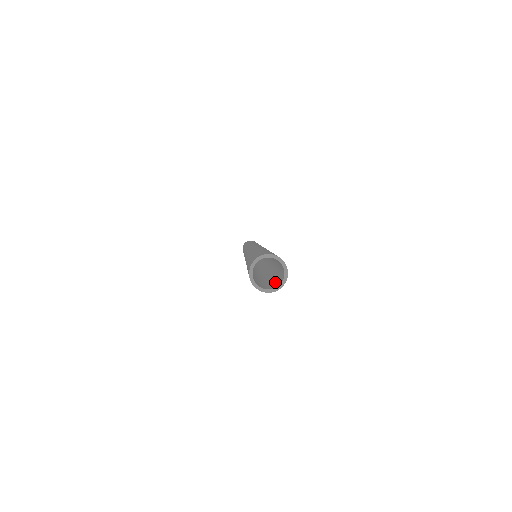
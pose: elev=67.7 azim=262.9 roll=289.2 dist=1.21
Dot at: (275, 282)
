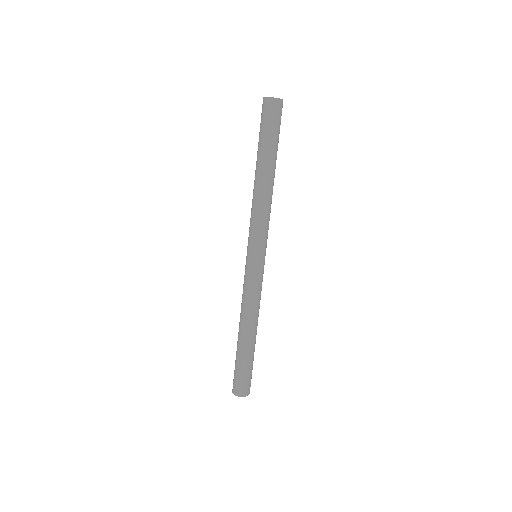
Dot at: occluded
